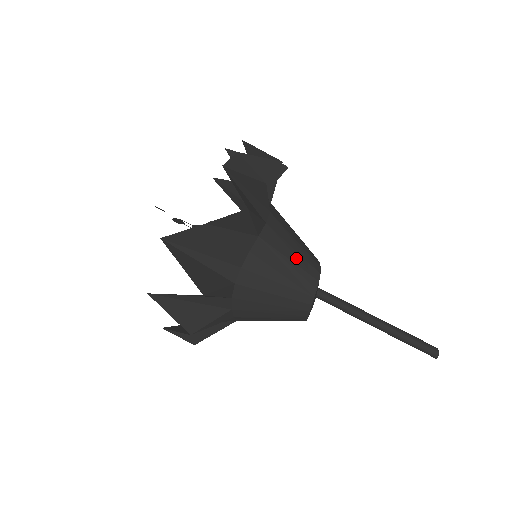
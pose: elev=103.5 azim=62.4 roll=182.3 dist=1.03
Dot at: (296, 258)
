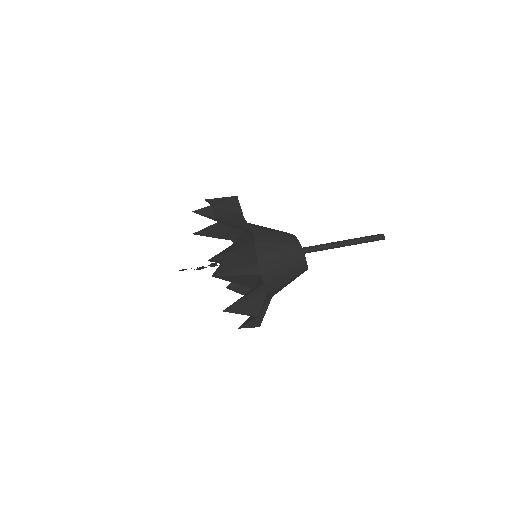
Dot at: (280, 240)
